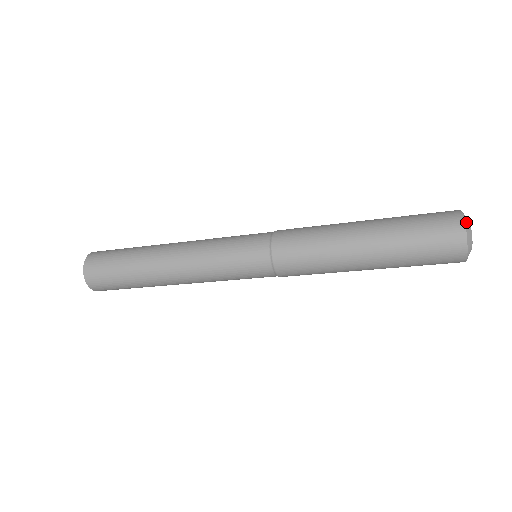
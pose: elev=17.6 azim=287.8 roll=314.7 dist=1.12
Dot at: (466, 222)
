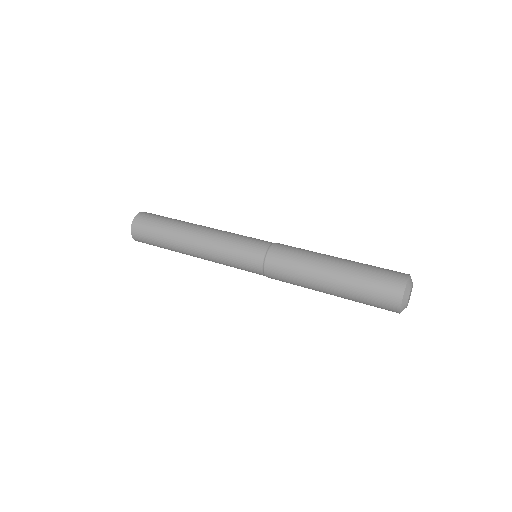
Dot at: (402, 309)
